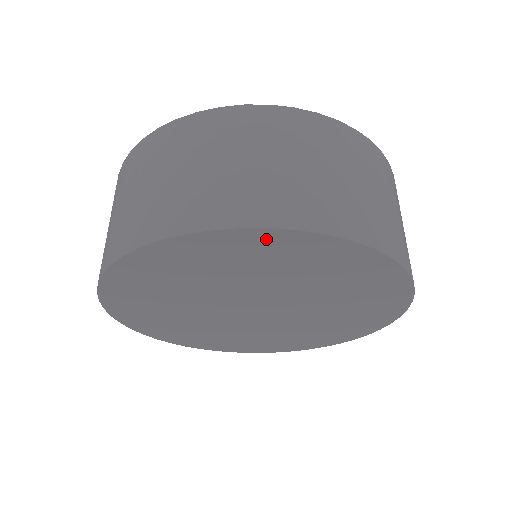
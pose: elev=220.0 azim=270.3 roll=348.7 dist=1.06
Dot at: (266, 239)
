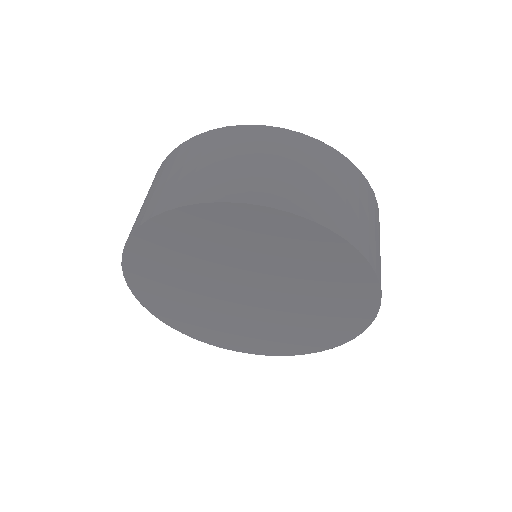
Dot at: (151, 235)
